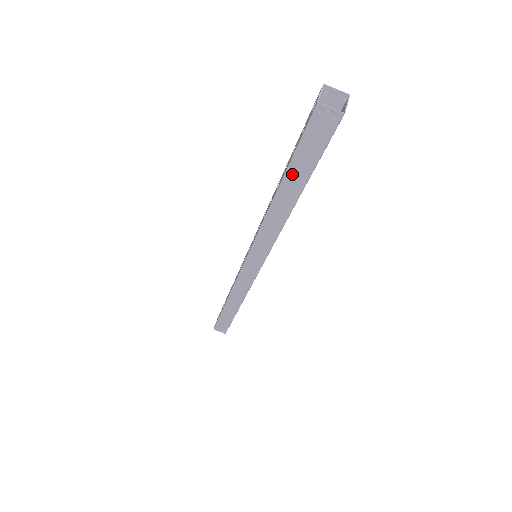
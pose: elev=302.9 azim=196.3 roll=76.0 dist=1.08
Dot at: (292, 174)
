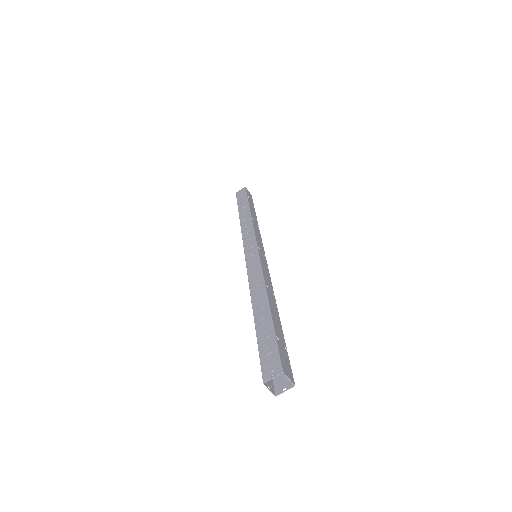
Dot at: occluded
